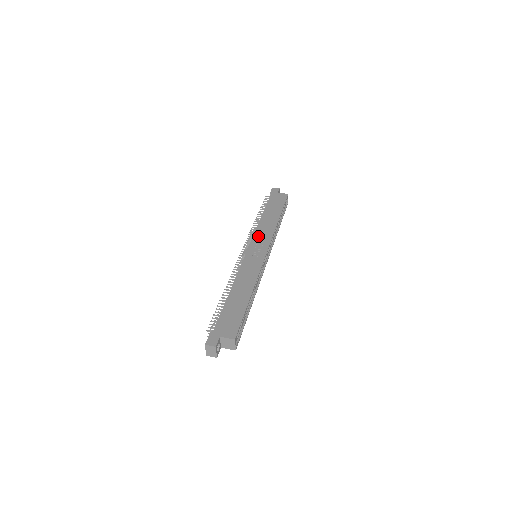
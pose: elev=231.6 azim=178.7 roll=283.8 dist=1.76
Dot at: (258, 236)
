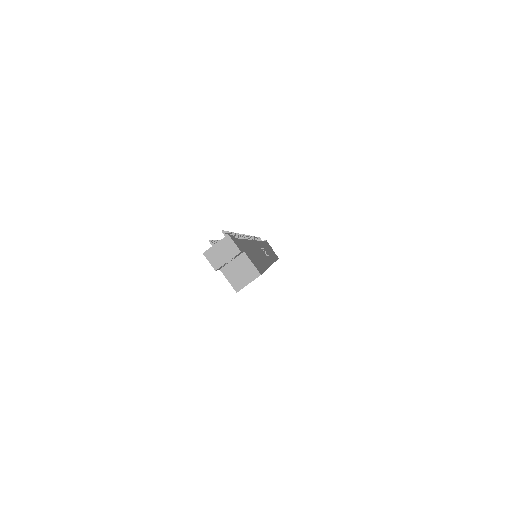
Dot at: (263, 246)
